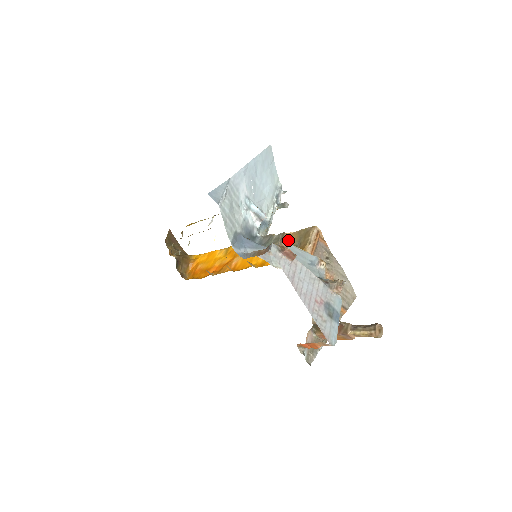
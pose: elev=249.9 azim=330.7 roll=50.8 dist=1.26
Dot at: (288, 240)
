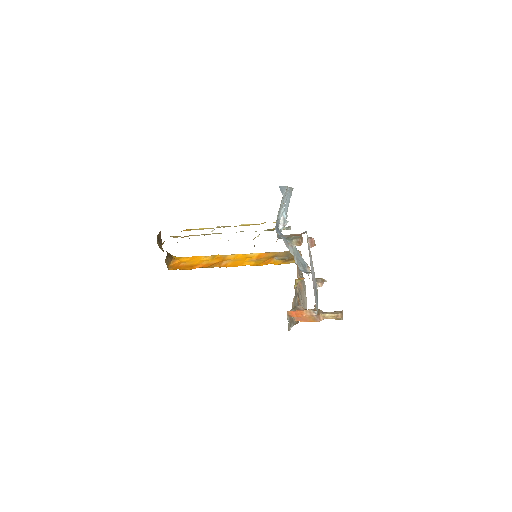
Dot at: (302, 240)
